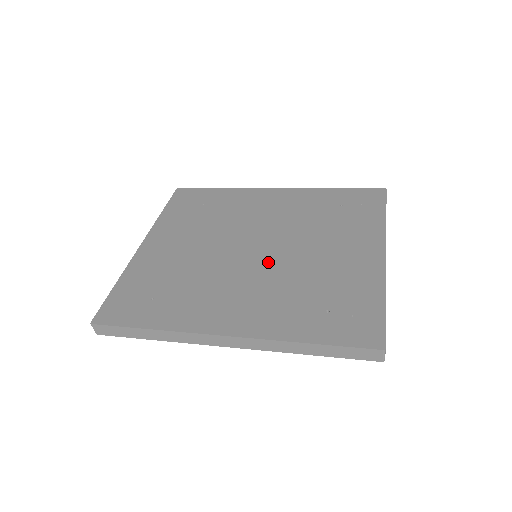
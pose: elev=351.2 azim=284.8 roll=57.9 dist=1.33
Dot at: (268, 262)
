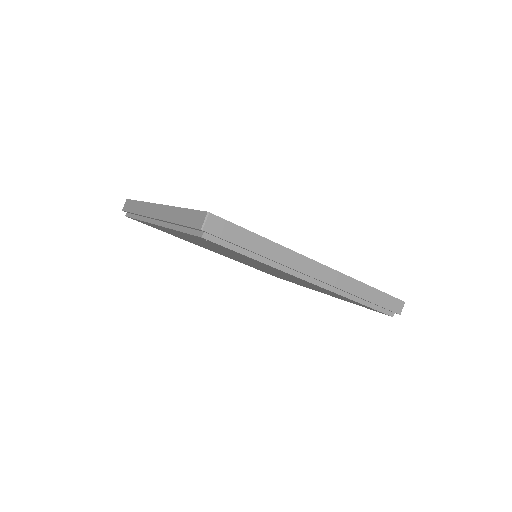
Dot at: occluded
